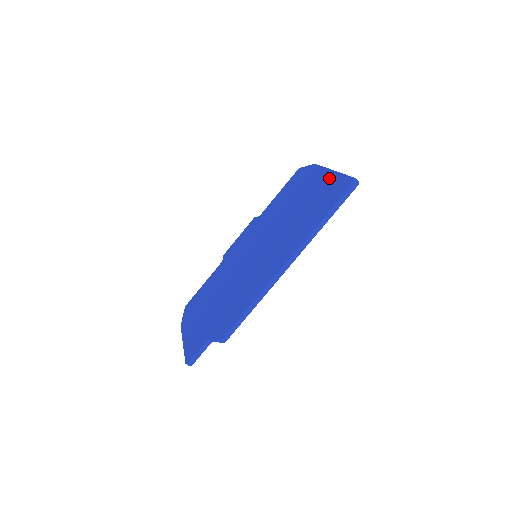
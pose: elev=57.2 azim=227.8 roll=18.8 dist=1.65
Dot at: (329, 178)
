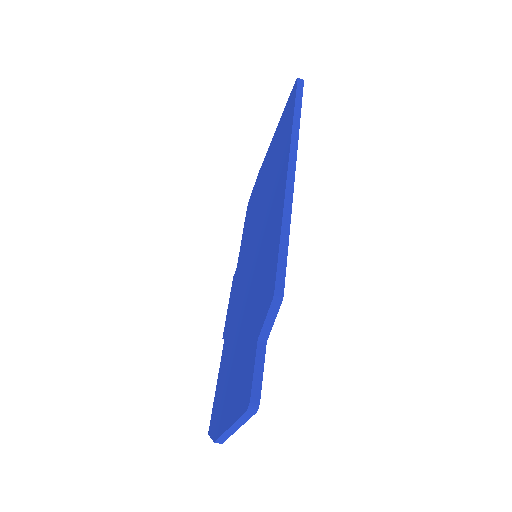
Dot at: (276, 133)
